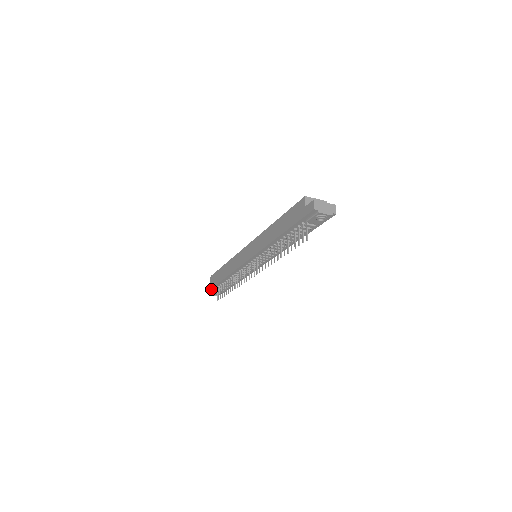
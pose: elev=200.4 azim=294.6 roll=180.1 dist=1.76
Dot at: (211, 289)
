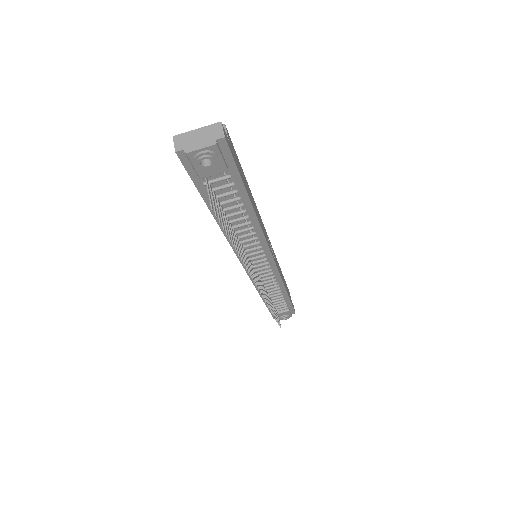
Dot at: (272, 314)
